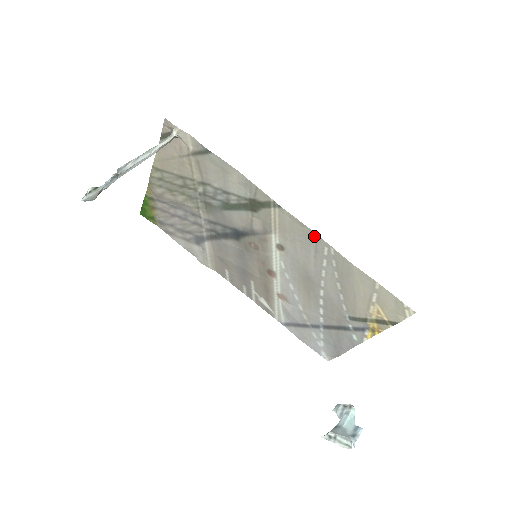
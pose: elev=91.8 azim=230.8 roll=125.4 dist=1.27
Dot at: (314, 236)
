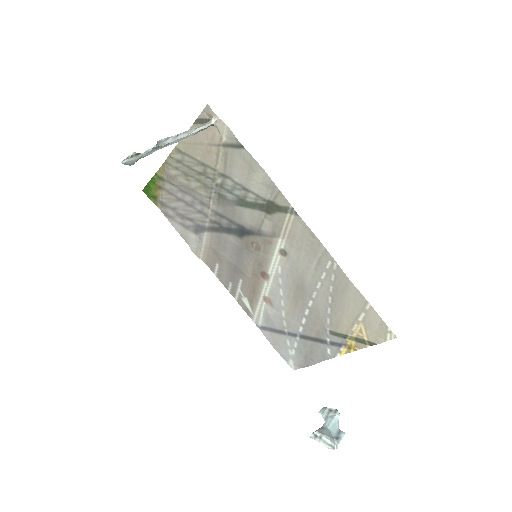
Dot at: (322, 248)
